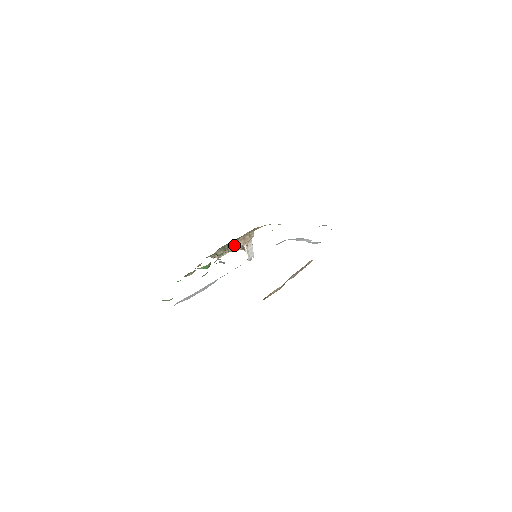
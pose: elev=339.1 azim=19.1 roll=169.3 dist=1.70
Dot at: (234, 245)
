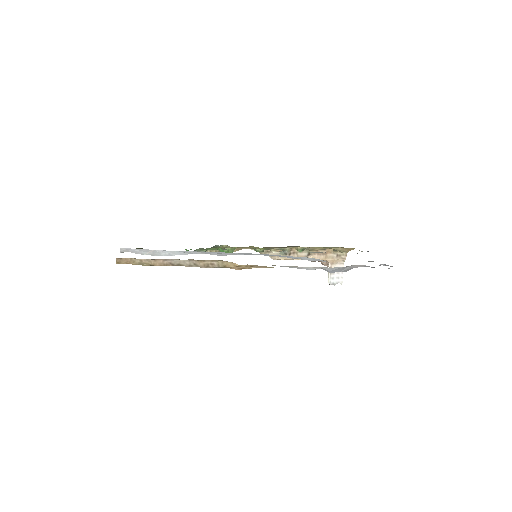
Dot at: (304, 255)
